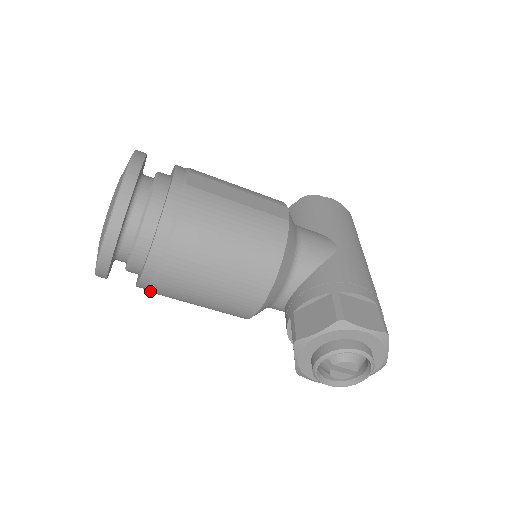
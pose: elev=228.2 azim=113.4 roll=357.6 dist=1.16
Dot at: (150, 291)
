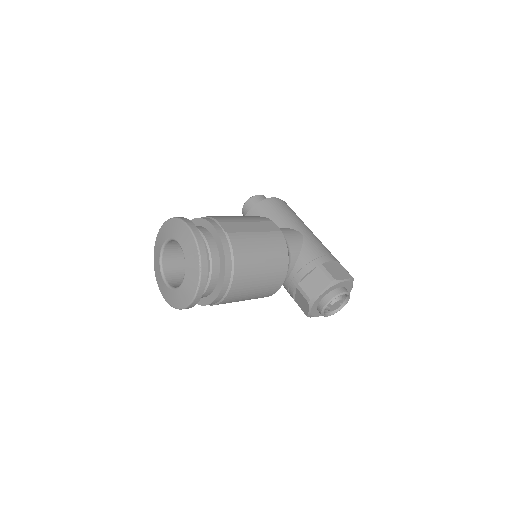
Dot at: occluded
